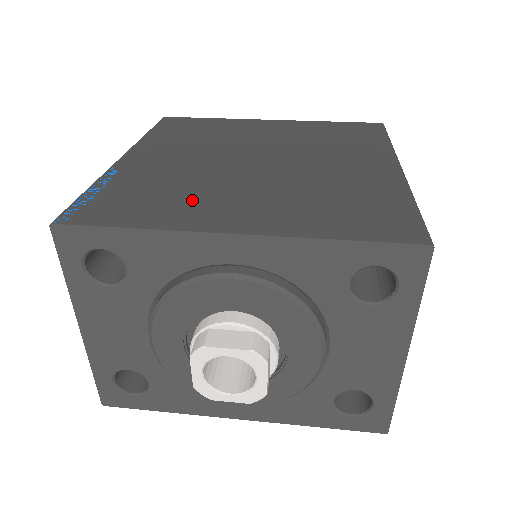
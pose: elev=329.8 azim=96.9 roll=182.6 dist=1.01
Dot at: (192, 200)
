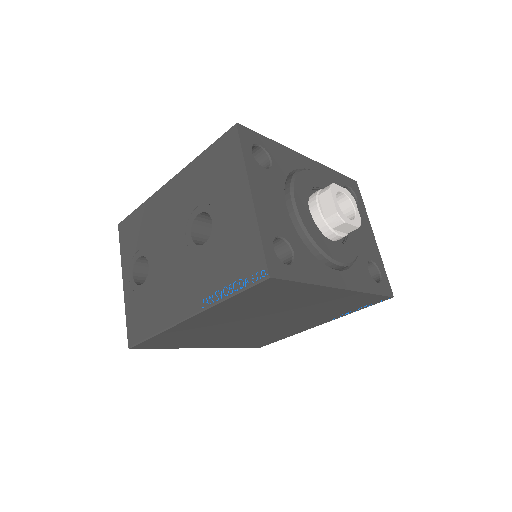
Dot at: occluded
